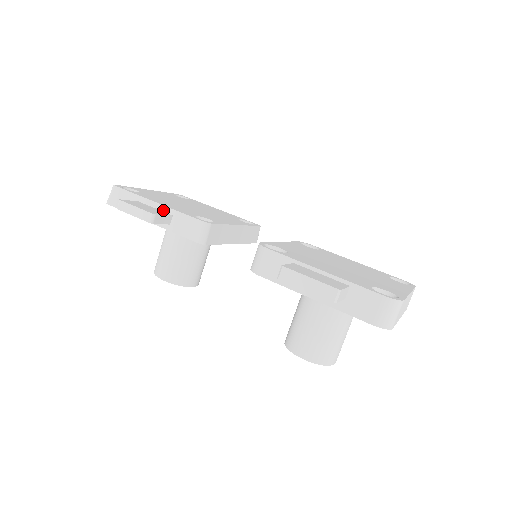
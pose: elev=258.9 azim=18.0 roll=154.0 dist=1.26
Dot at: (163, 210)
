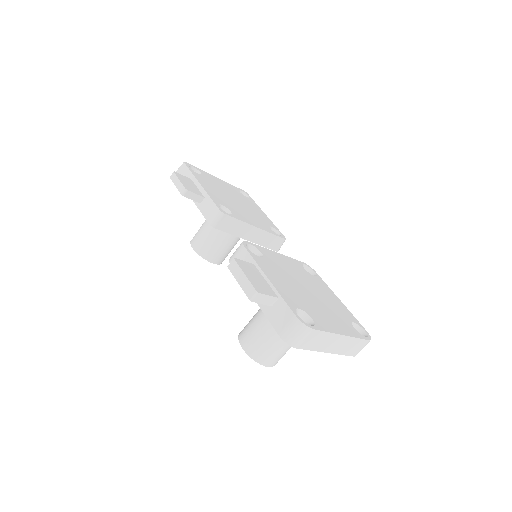
Dot at: (201, 191)
